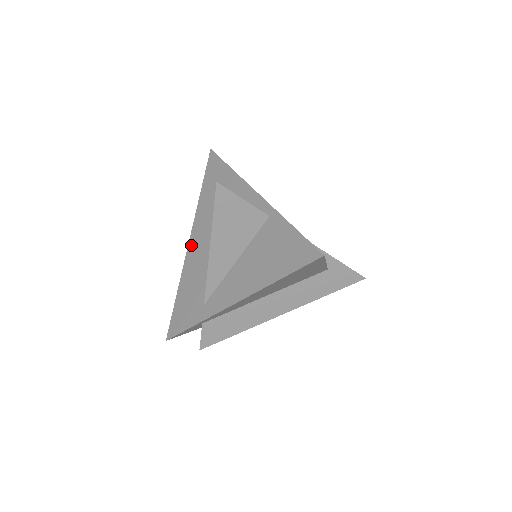
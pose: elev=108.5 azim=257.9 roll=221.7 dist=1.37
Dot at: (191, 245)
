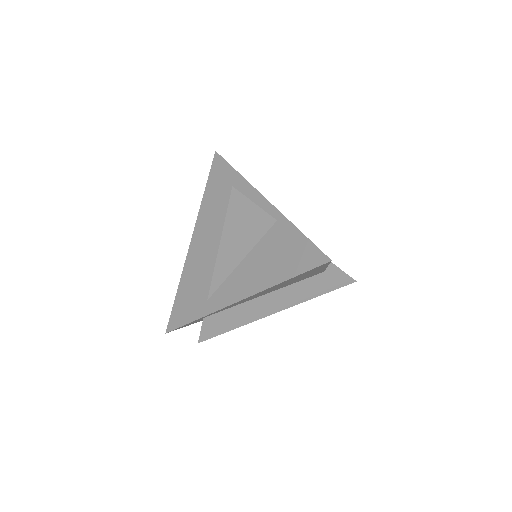
Dot at: (194, 242)
